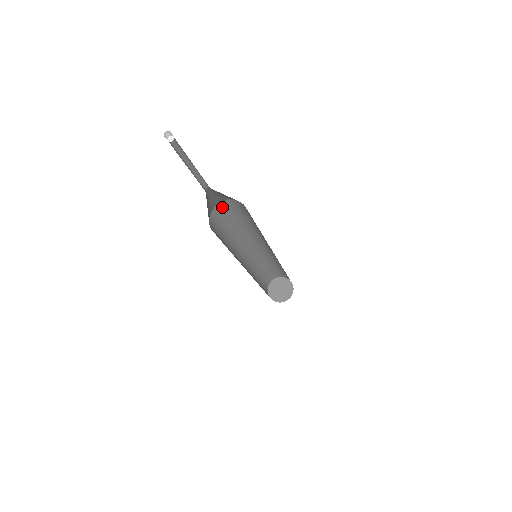
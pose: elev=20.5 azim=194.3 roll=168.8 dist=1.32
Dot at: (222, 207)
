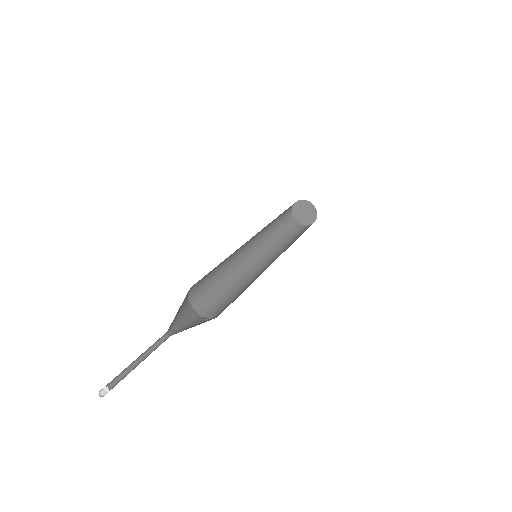
Dot at: occluded
